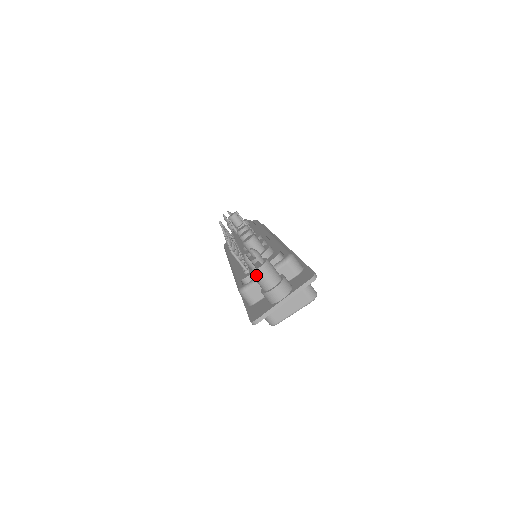
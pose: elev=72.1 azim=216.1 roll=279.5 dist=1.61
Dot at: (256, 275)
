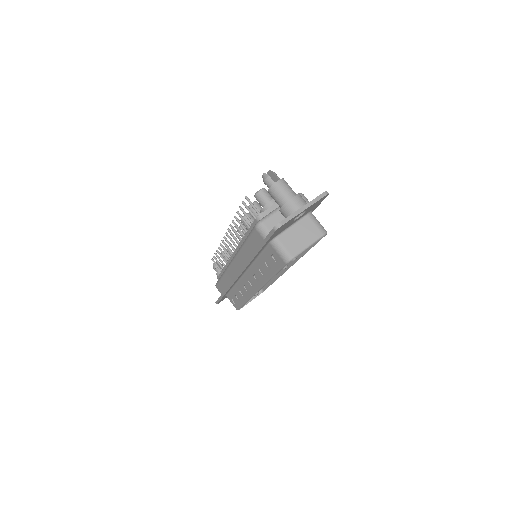
Dot at: (276, 188)
